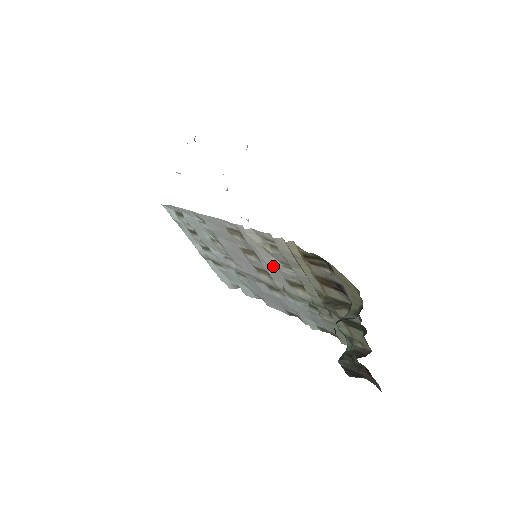
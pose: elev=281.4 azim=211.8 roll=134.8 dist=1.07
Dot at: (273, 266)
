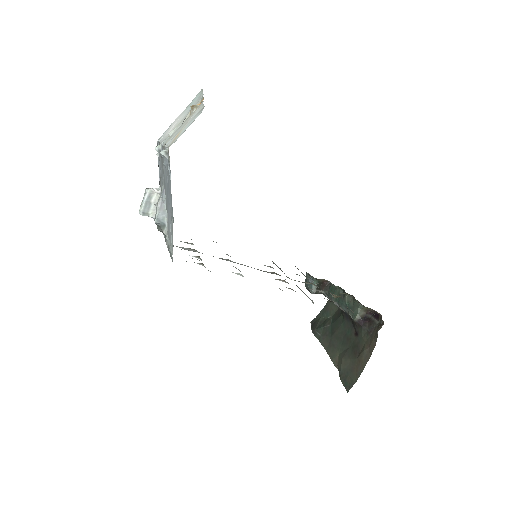
Dot at: occluded
